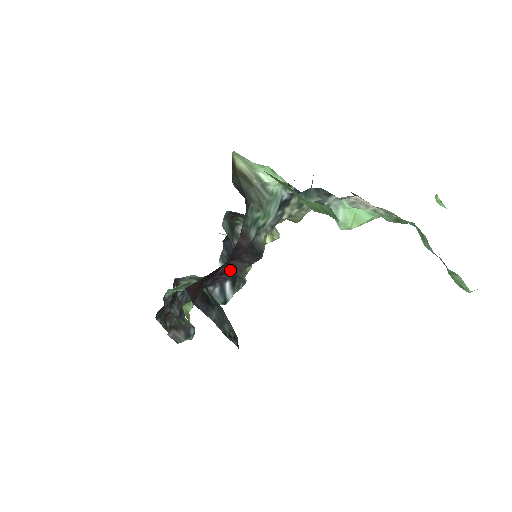
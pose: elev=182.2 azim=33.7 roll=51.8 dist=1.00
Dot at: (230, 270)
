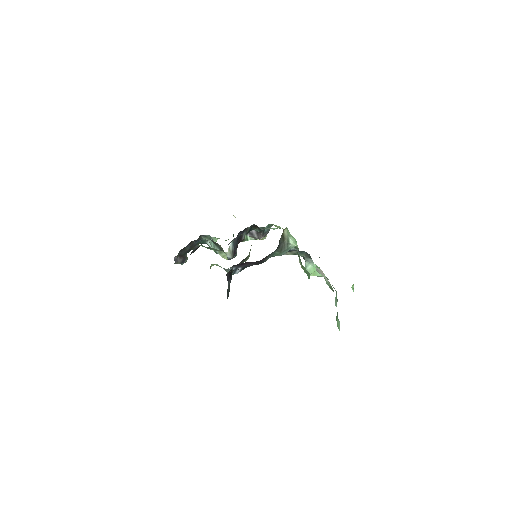
Dot at: (247, 264)
